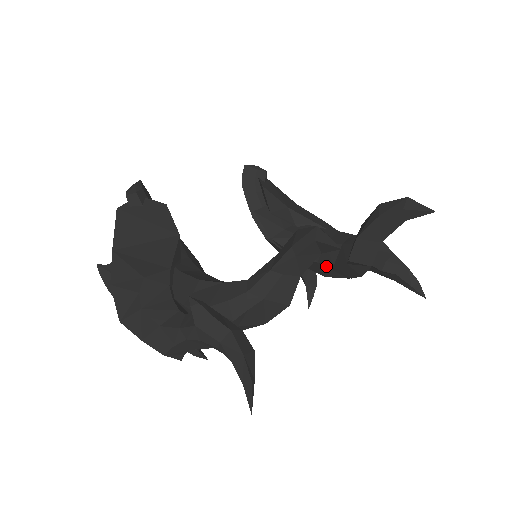
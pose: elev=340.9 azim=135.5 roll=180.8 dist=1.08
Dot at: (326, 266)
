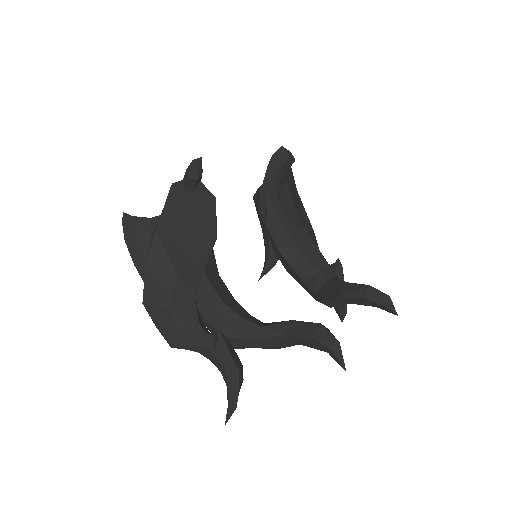
Dot at: (296, 274)
